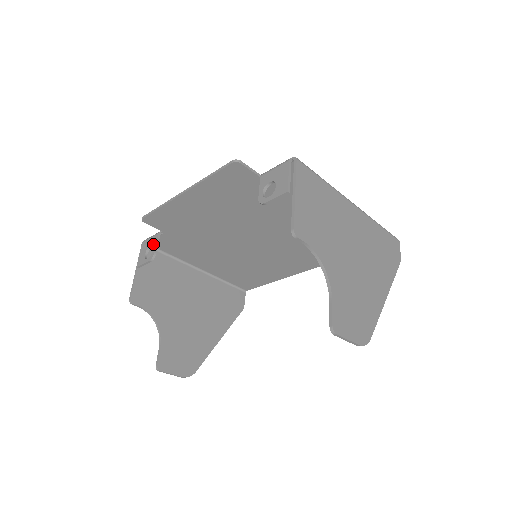
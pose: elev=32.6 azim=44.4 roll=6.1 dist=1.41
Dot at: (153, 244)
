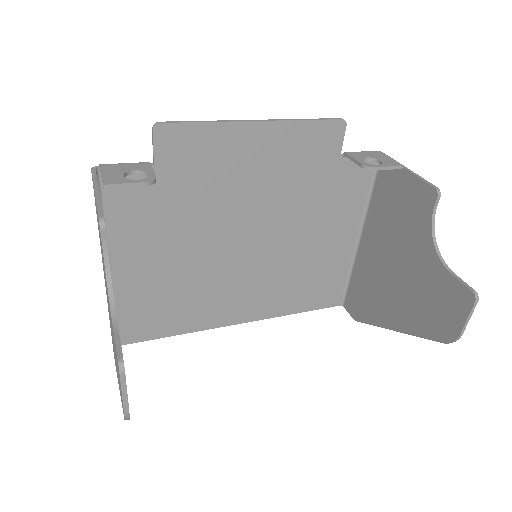
Dot at: (144, 169)
